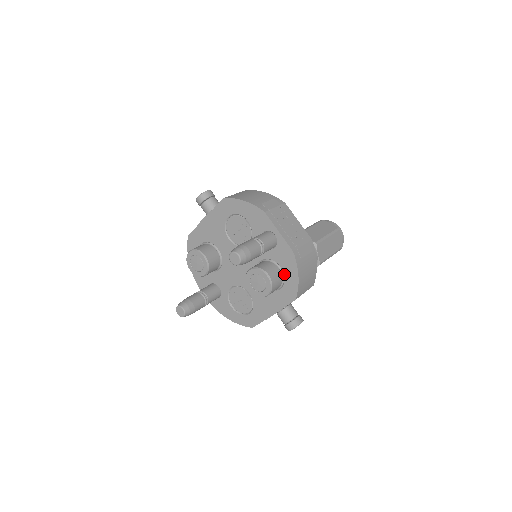
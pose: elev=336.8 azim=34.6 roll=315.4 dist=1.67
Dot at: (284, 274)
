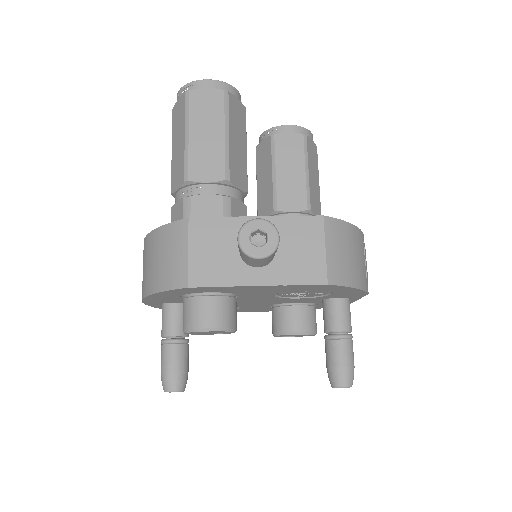
Dot at: occluded
